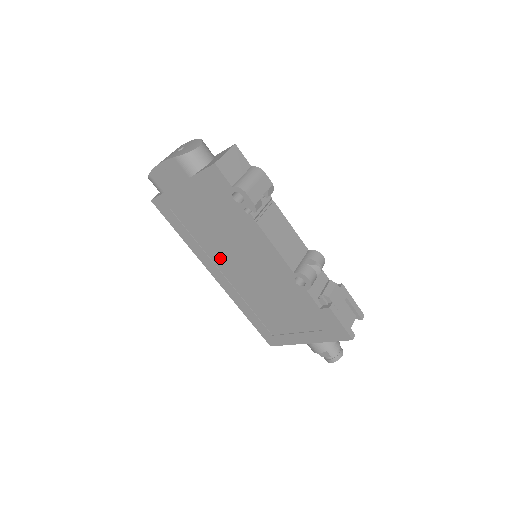
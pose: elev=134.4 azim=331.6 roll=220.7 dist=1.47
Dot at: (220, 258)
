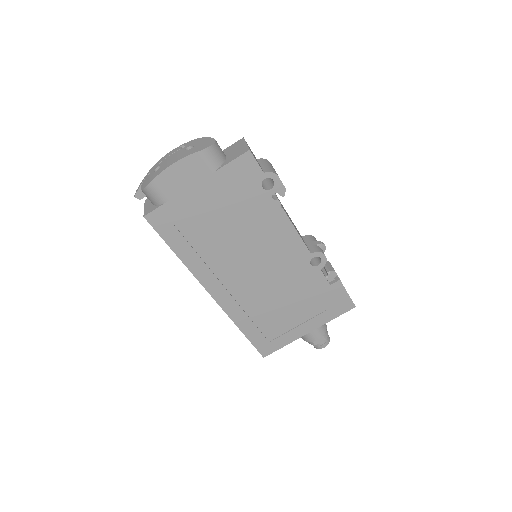
Dot at: (225, 266)
